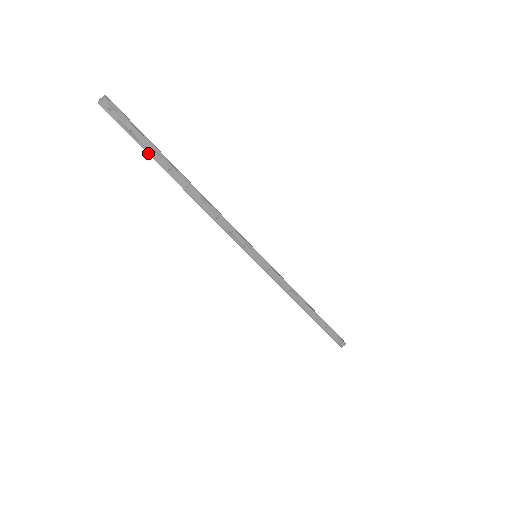
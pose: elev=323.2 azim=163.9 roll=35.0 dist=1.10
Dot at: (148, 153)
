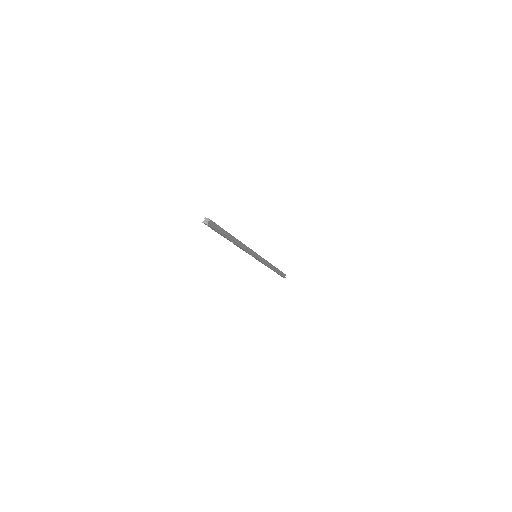
Dot at: (219, 233)
